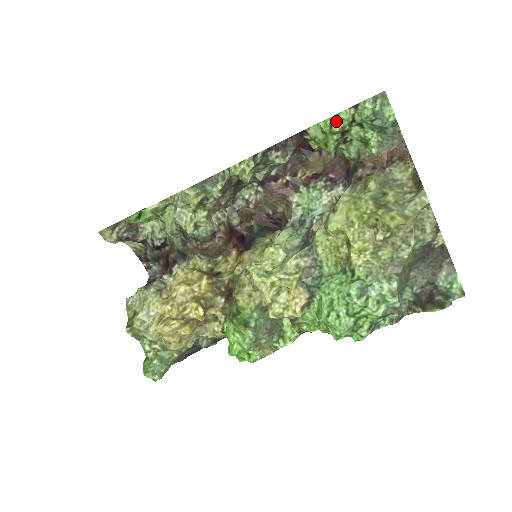
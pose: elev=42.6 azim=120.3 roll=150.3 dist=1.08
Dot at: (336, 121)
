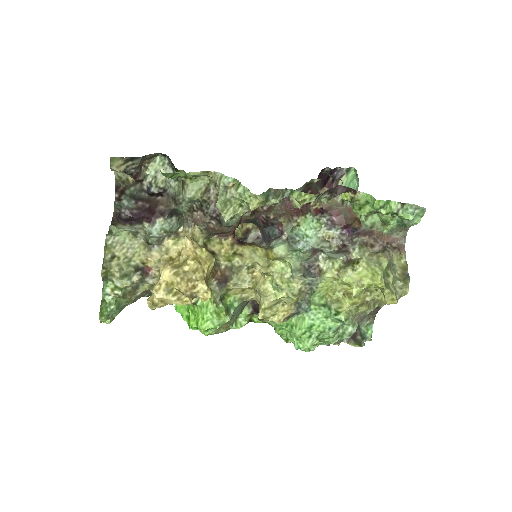
Dot at: (387, 206)
